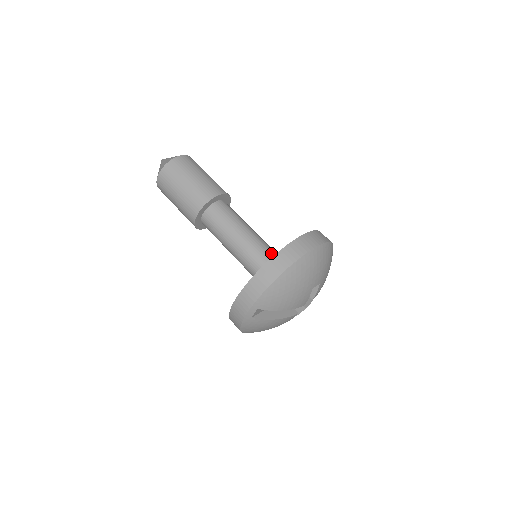
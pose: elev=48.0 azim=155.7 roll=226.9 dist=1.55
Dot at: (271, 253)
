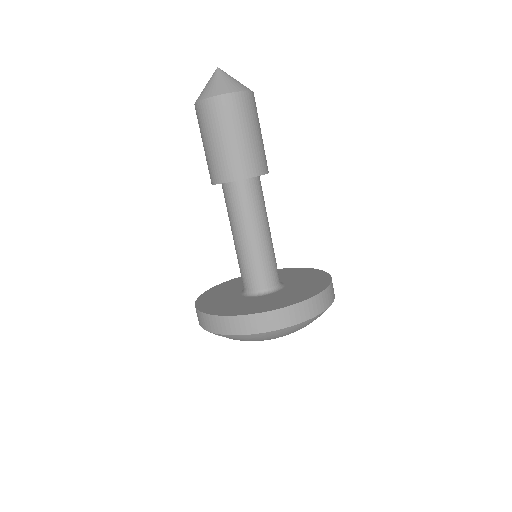
Dot at: (271, 270)
